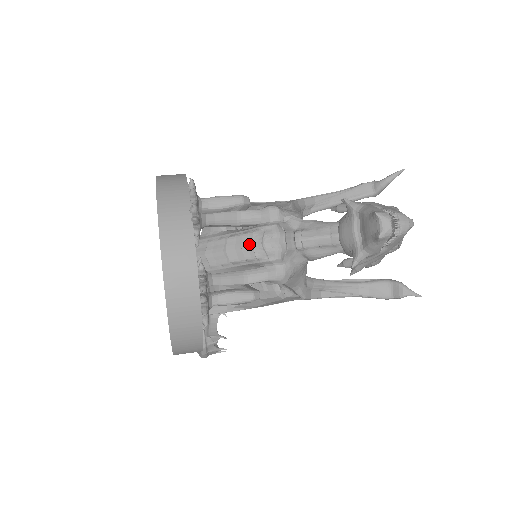
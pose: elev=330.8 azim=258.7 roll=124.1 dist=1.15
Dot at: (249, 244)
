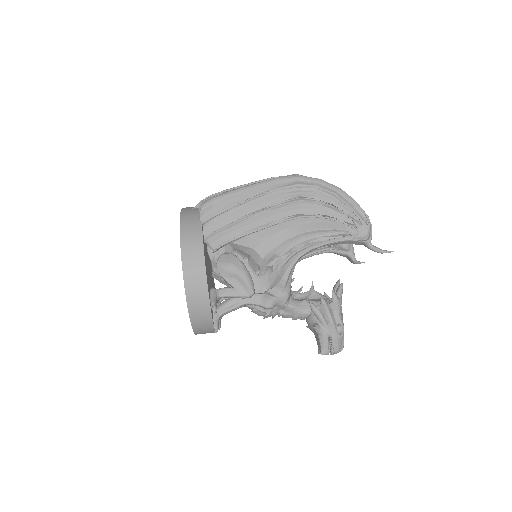
Dot at: occluded
